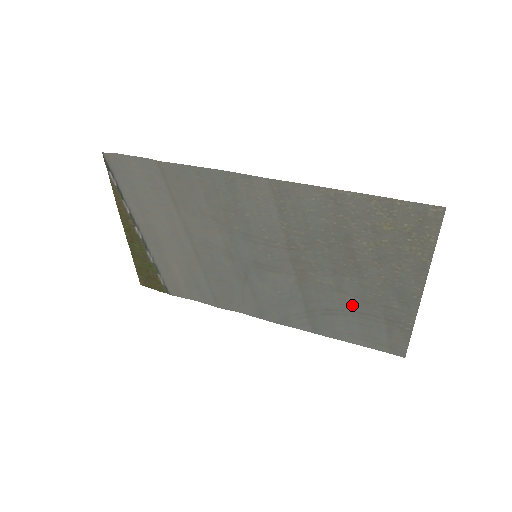
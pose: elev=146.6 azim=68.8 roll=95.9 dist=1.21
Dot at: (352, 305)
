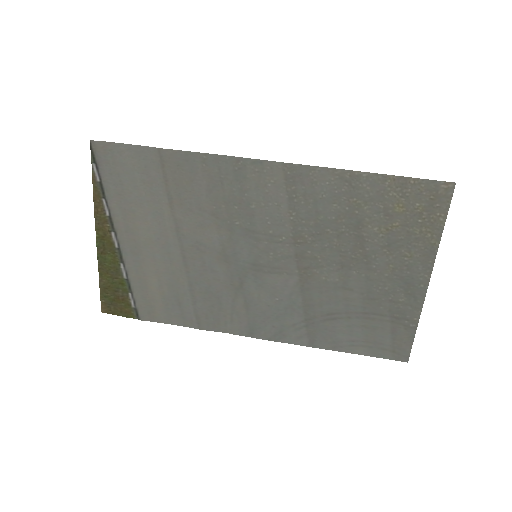
Dot at: (357, 304)
